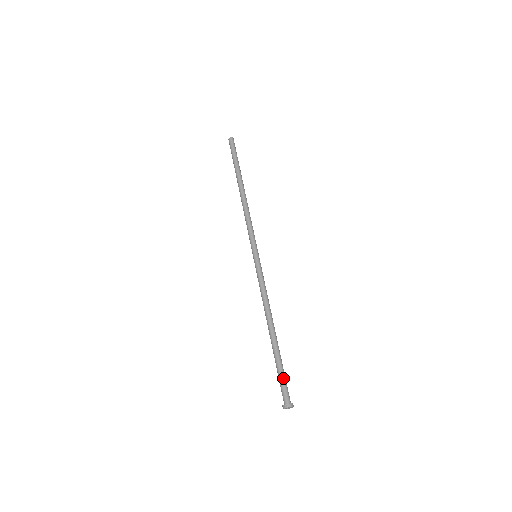
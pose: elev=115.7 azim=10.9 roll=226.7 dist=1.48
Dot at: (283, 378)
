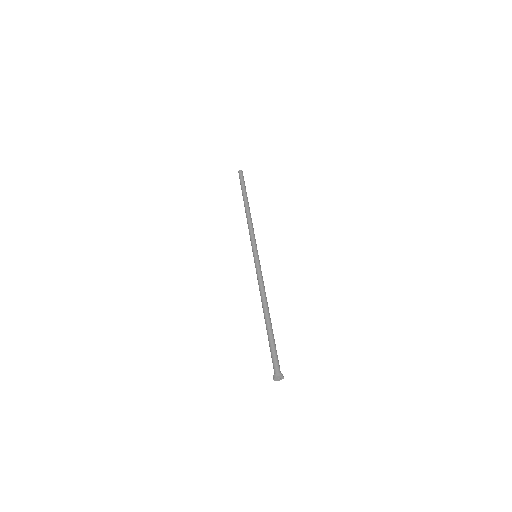
Dot at: (274, 352)
